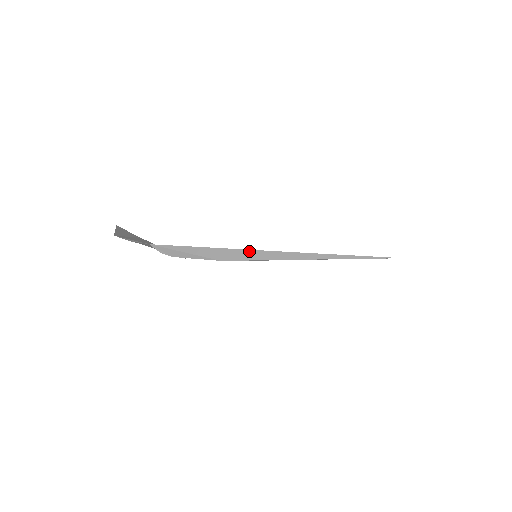
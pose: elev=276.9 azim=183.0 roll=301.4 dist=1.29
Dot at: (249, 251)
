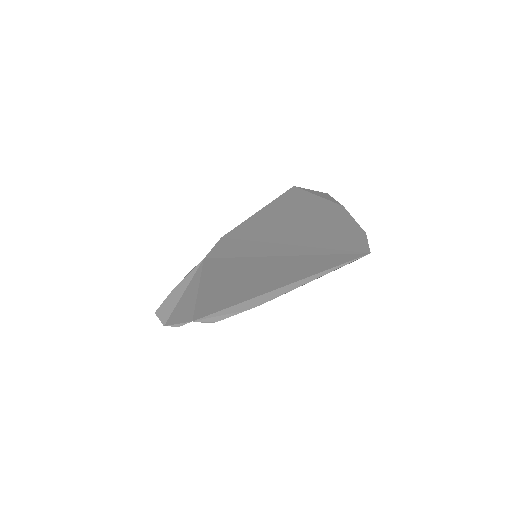
Dot at: (261, 297)
